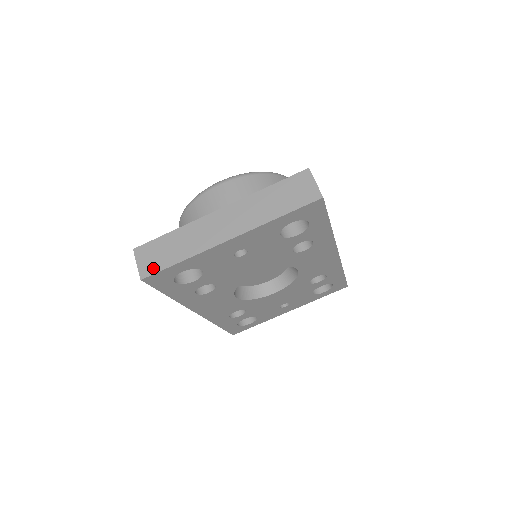
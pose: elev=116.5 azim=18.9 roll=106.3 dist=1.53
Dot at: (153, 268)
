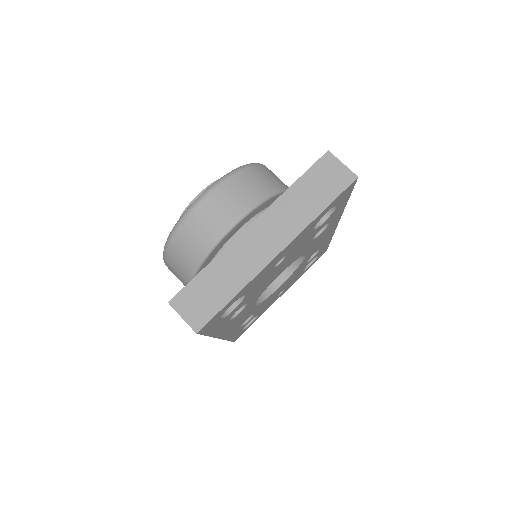
Dot at: (205, 315)
